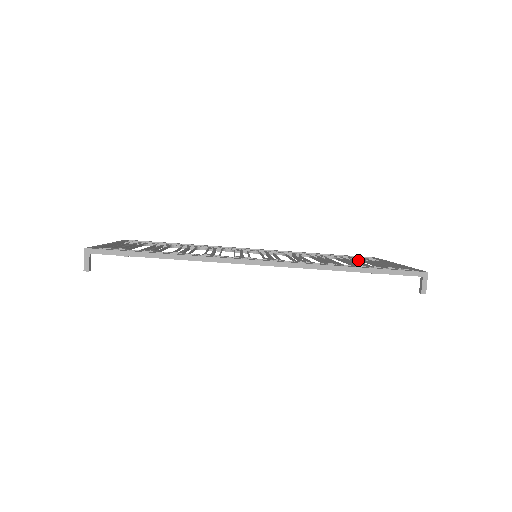
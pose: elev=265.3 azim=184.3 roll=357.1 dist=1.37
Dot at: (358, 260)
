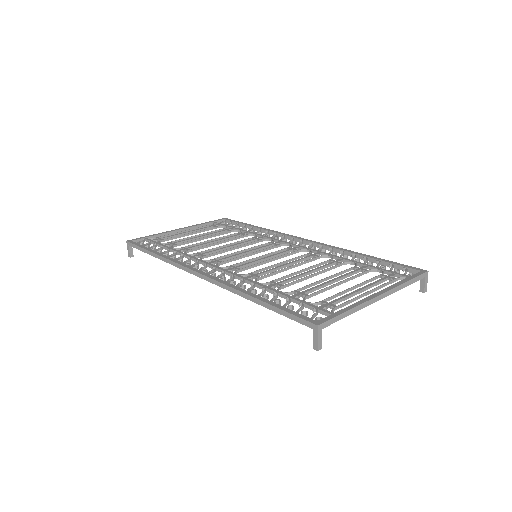
Dot at: (382, 273)
